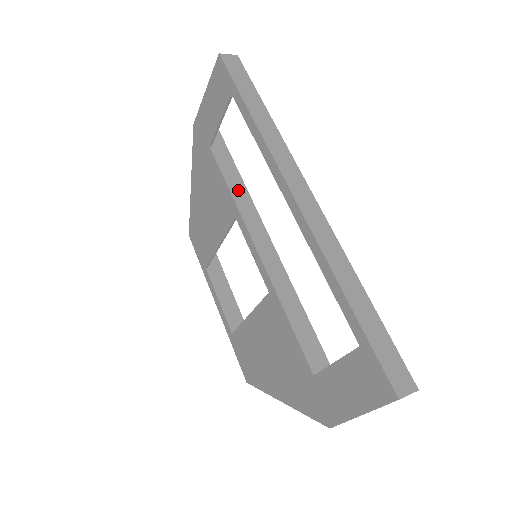
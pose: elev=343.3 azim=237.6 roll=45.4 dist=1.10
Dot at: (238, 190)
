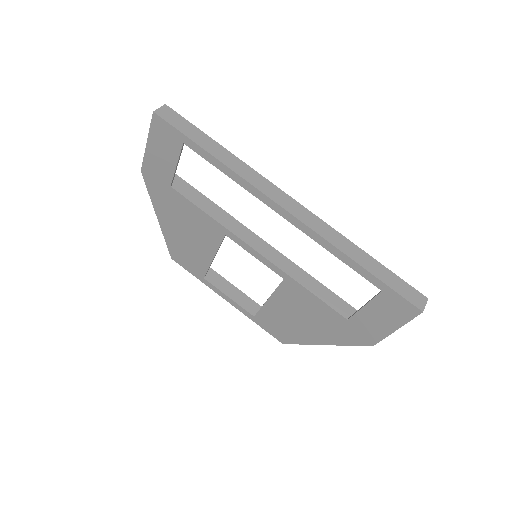
Dot at: (215, 212)
